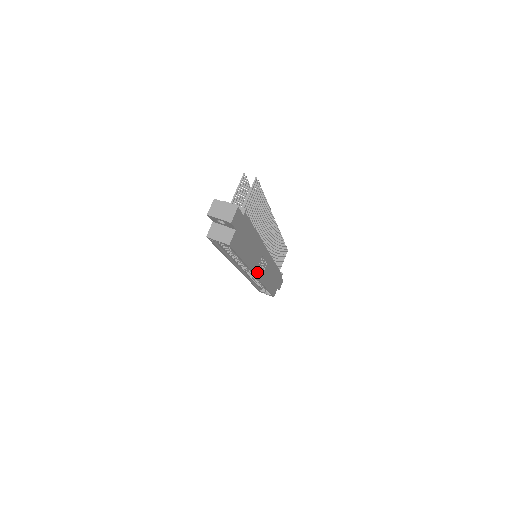
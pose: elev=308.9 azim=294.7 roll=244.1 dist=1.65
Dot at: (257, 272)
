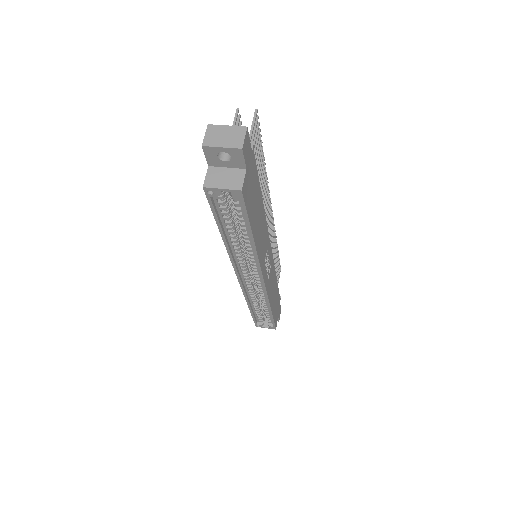
Dot at: (264, 273)
